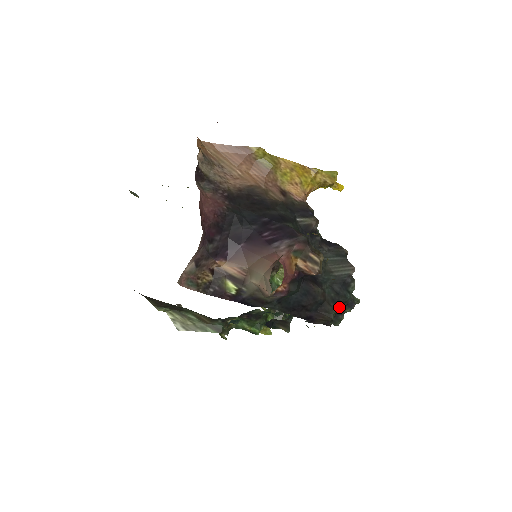
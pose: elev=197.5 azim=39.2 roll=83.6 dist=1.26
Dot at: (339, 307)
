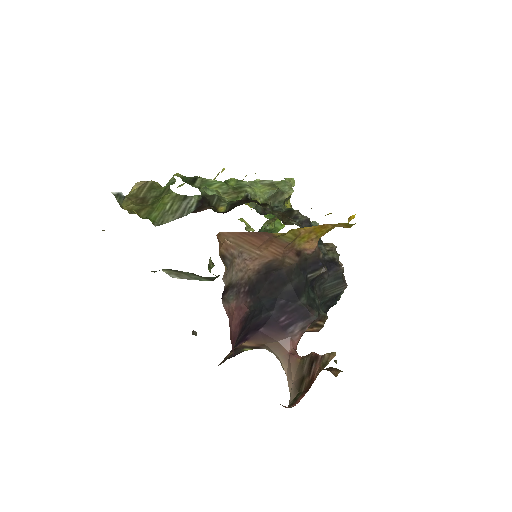
Dot at: (327, 311)
